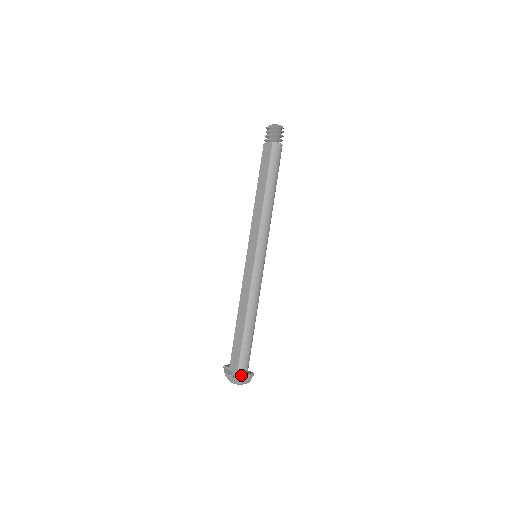
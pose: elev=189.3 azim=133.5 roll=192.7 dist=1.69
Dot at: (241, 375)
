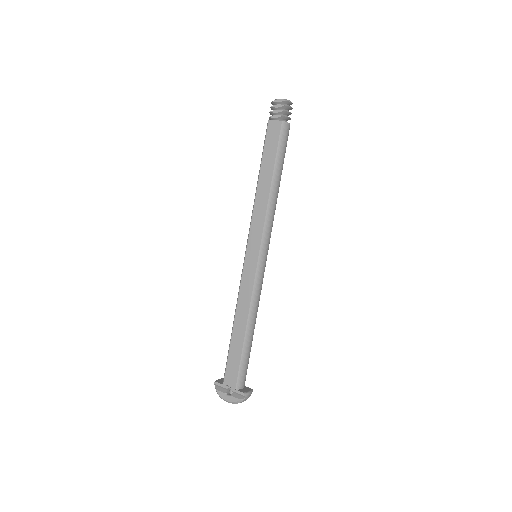
Dot at: (241, 394)
